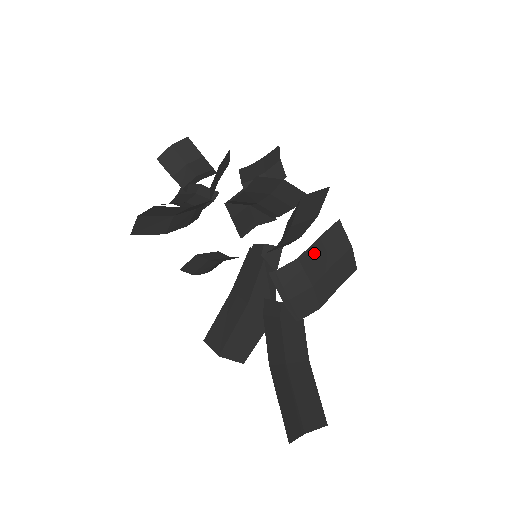
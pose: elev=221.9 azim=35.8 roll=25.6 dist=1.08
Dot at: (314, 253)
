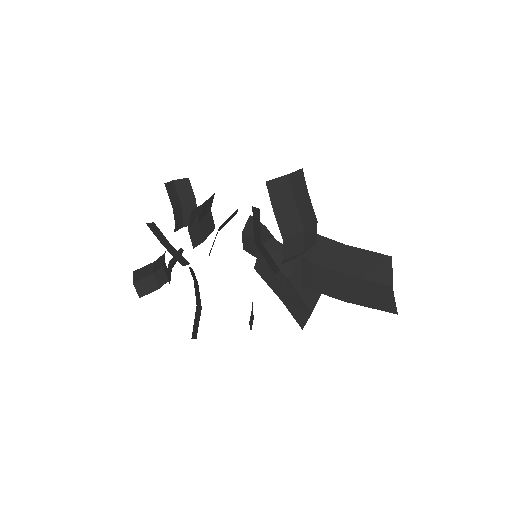
Dot at: (283, 220)
